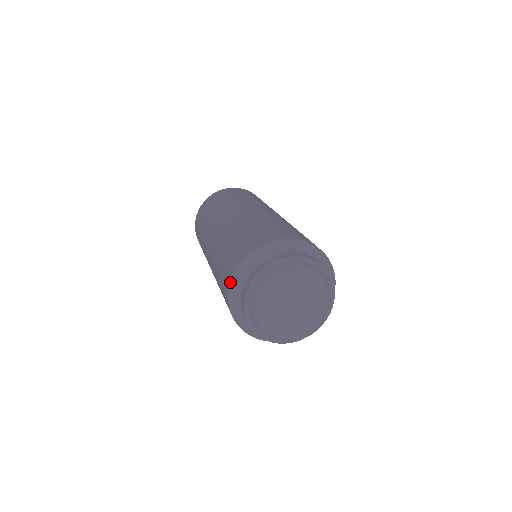
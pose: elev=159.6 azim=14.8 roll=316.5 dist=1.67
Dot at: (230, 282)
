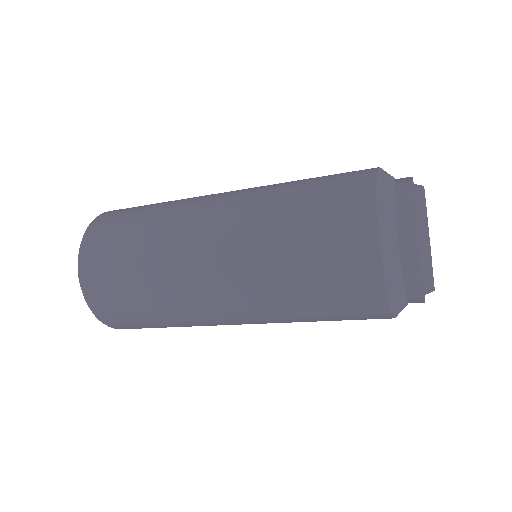
Dot at: (377, 193)
